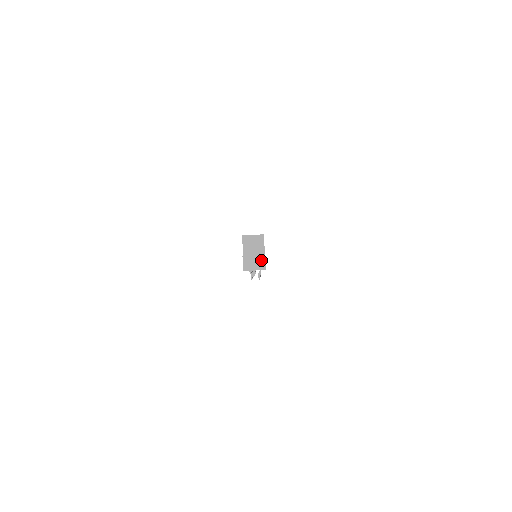
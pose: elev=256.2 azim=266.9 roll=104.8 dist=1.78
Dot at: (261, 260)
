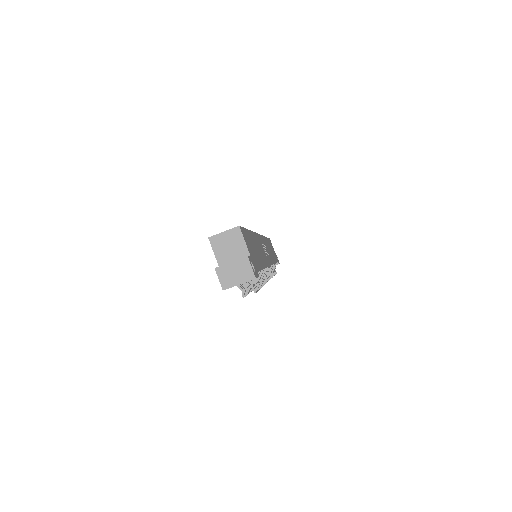
Dot at: (244, 266)
